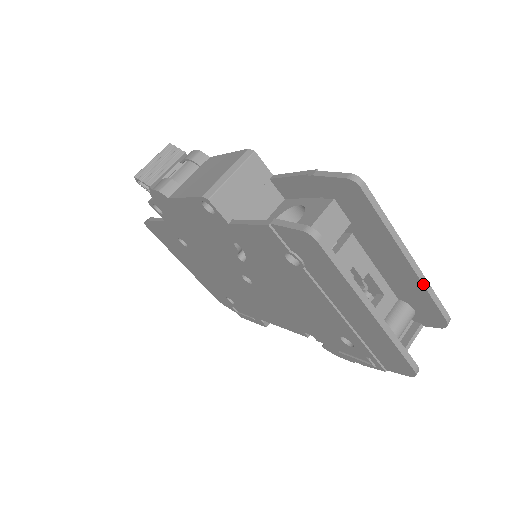
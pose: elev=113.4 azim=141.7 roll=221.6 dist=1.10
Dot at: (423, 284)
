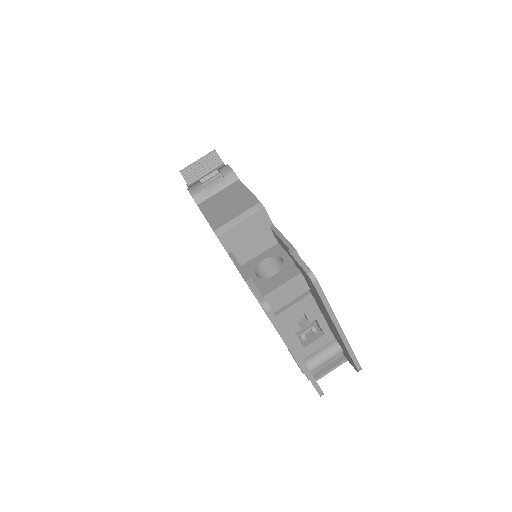
Dot at: (345, 346)
